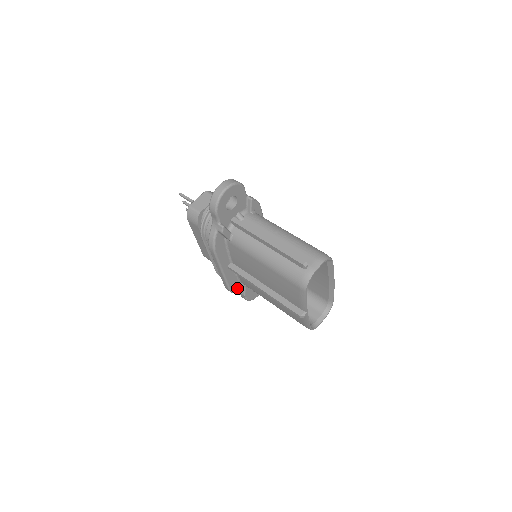
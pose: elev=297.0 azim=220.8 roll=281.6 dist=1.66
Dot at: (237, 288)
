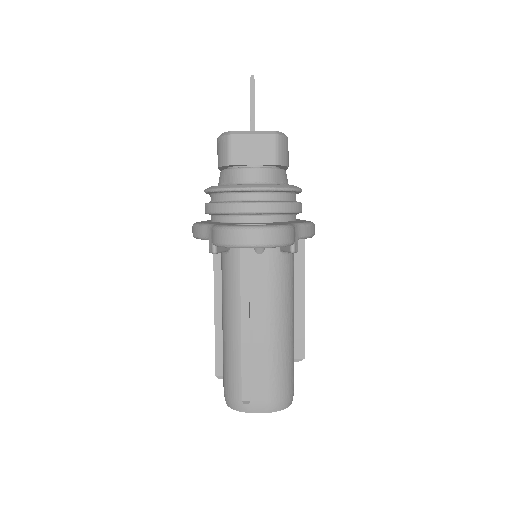
Dot at: occluded
